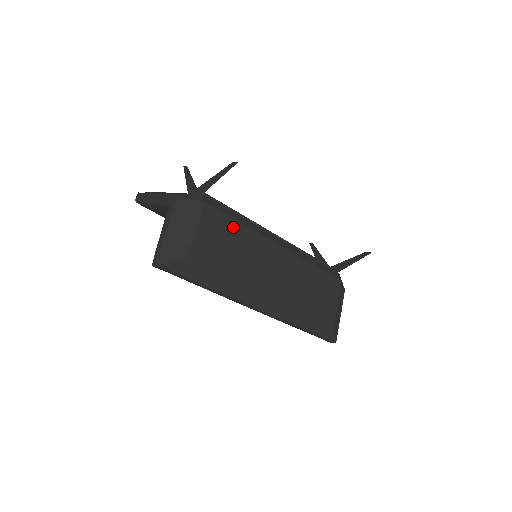
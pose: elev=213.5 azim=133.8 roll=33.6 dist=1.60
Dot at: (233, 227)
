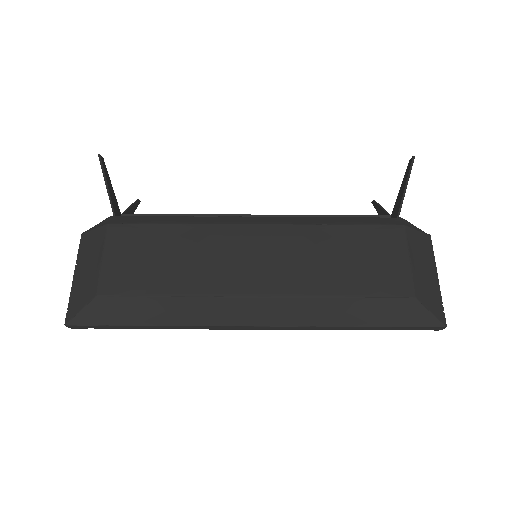
Dot at: (160, 234)
